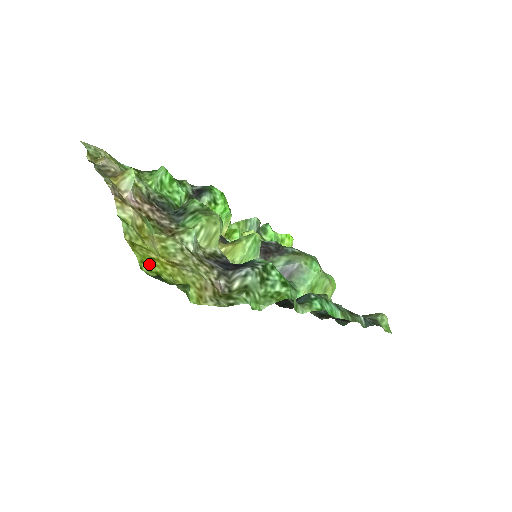
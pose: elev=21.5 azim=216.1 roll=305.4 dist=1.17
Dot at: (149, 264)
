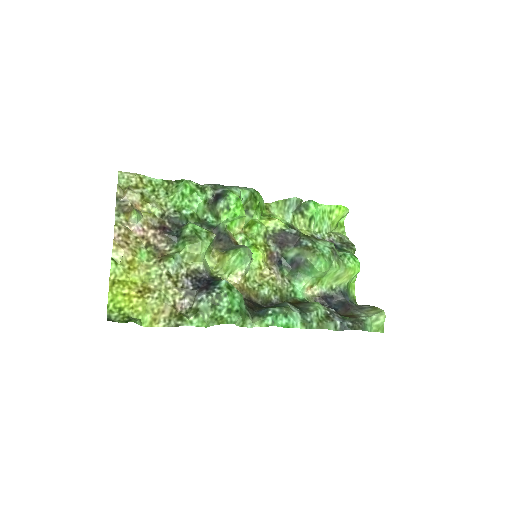
Dot at: (118, 301)
